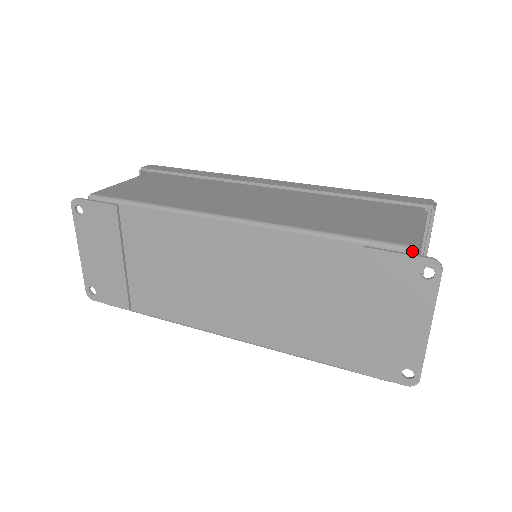
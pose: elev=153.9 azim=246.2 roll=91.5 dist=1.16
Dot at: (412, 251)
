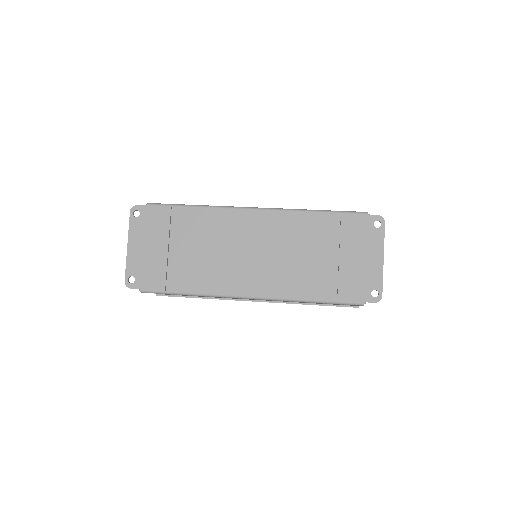
Dot at: (367, 213)
